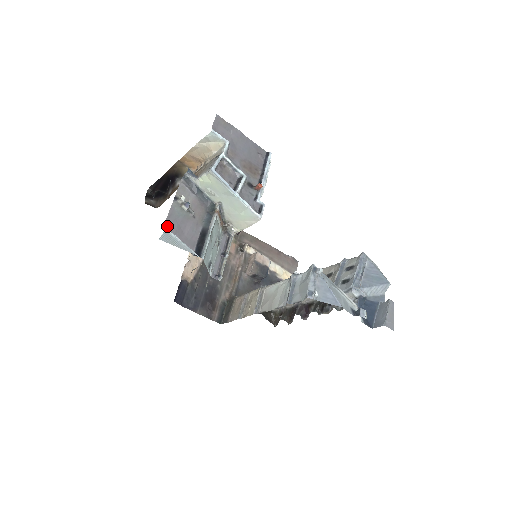
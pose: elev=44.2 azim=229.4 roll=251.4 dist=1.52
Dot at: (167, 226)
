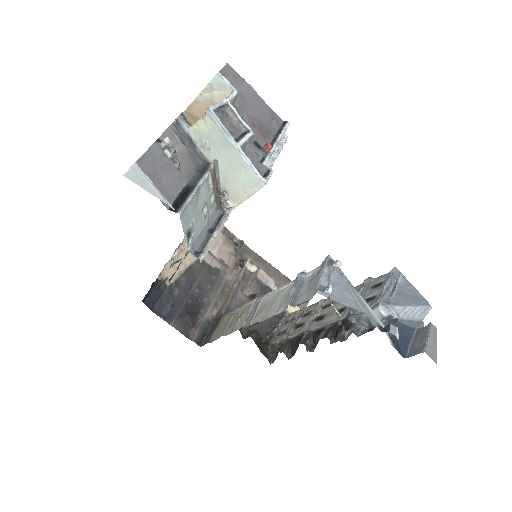
Dot at: (139, 165)
